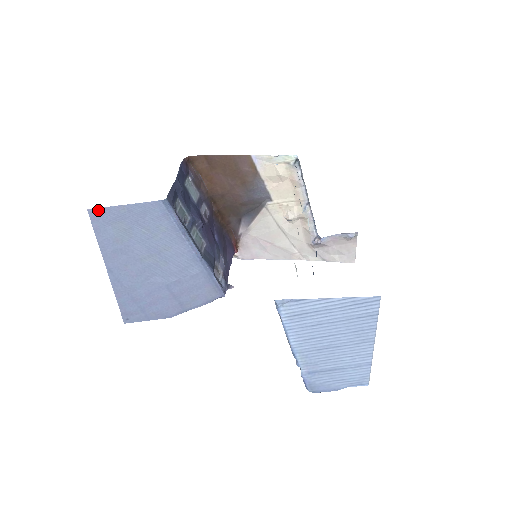
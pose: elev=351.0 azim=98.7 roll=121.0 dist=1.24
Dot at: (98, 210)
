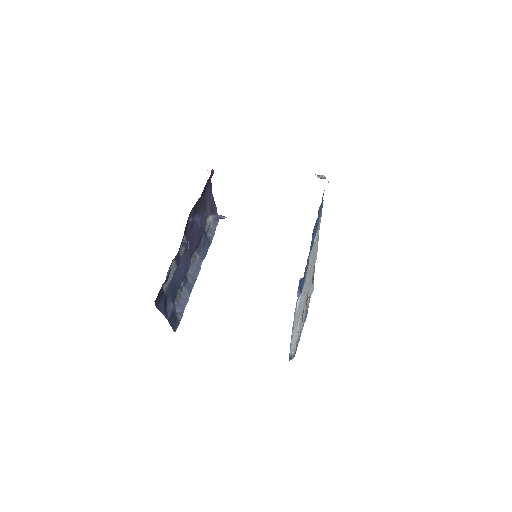
Dot at: occluded
